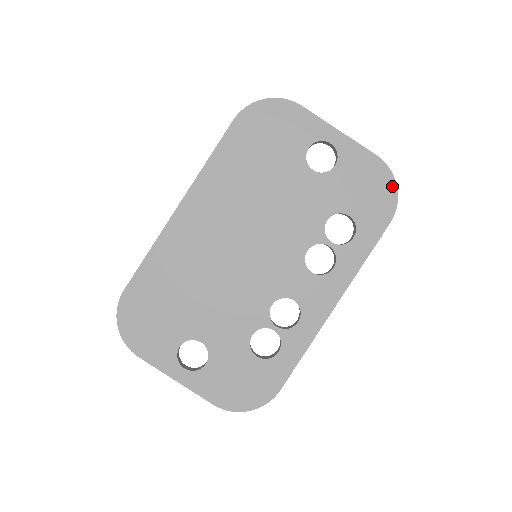
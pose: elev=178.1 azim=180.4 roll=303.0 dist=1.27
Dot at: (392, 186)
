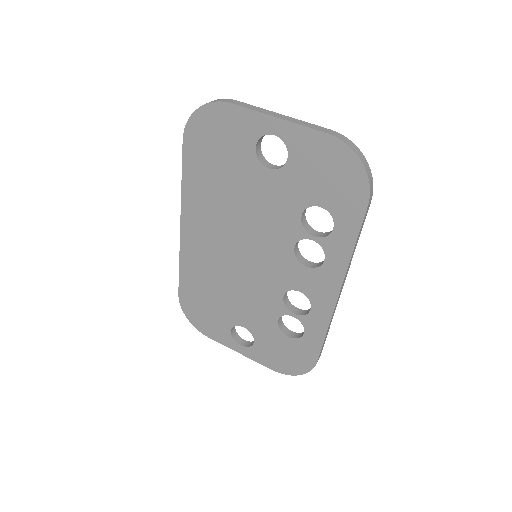
Dot at: (356, 164)
